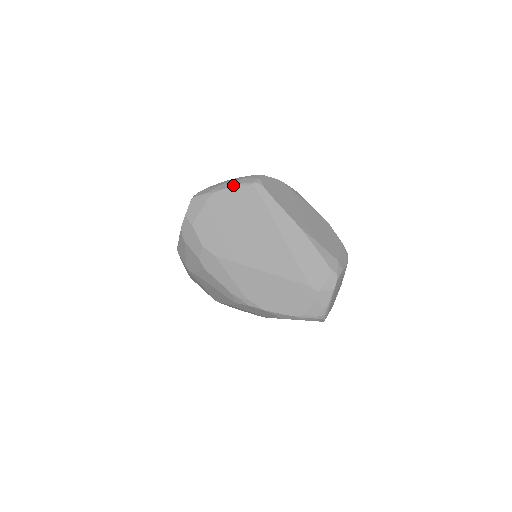
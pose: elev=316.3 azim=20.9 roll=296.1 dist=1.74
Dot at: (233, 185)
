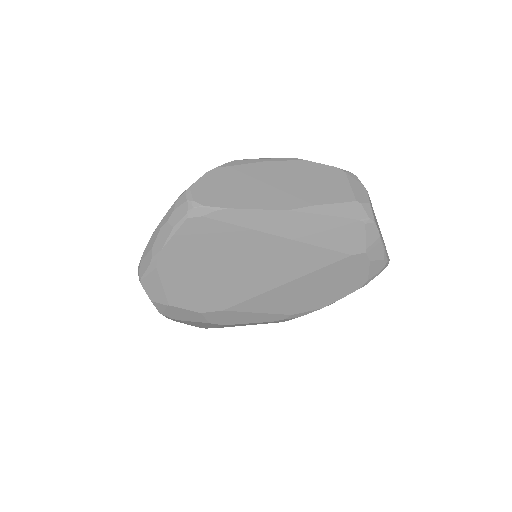
Dot at: (169, 234)
